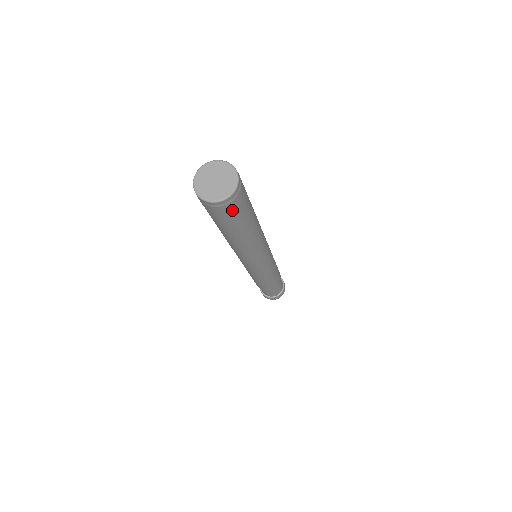
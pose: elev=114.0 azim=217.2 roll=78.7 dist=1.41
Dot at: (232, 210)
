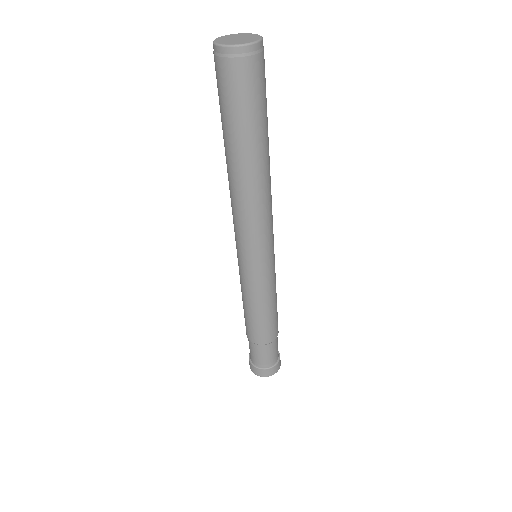
Dot at: (261, 73)
